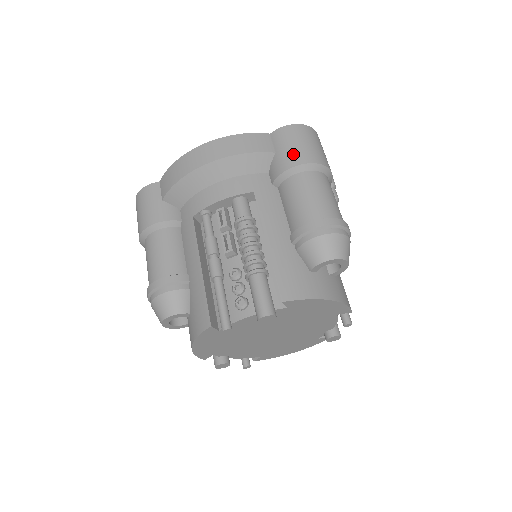
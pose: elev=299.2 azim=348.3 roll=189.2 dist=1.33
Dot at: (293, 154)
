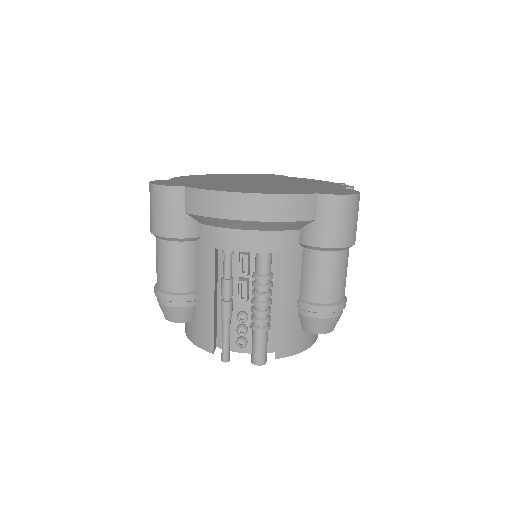
Dot at: (331, 234)
